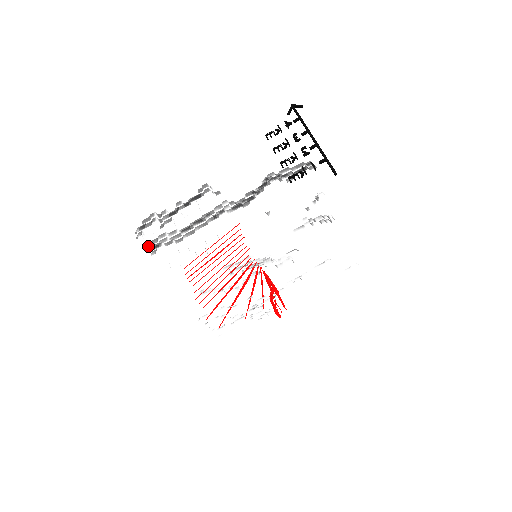
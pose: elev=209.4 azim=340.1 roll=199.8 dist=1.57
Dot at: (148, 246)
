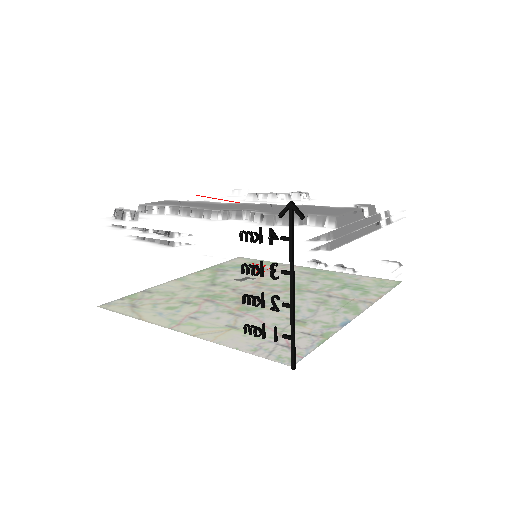
Dot at: occluded
